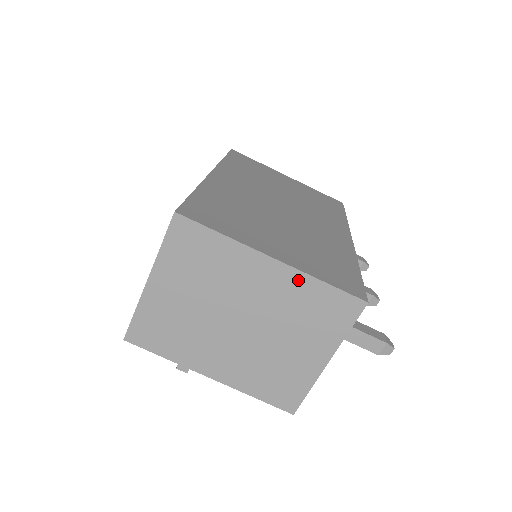
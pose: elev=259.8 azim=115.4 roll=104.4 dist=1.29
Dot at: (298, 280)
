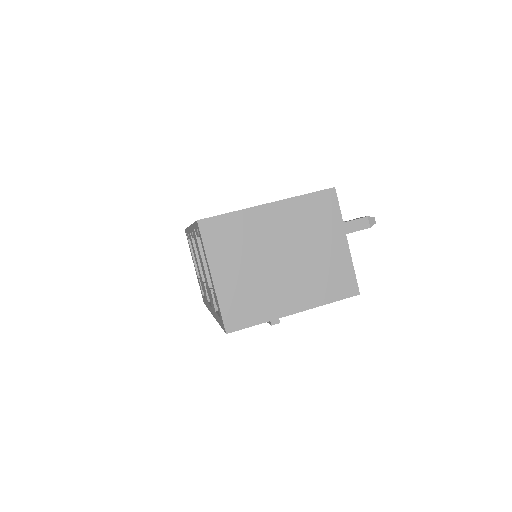
Dot at: (291, 205)
